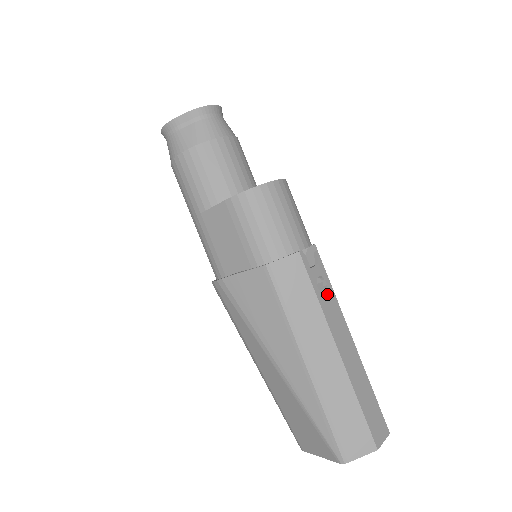
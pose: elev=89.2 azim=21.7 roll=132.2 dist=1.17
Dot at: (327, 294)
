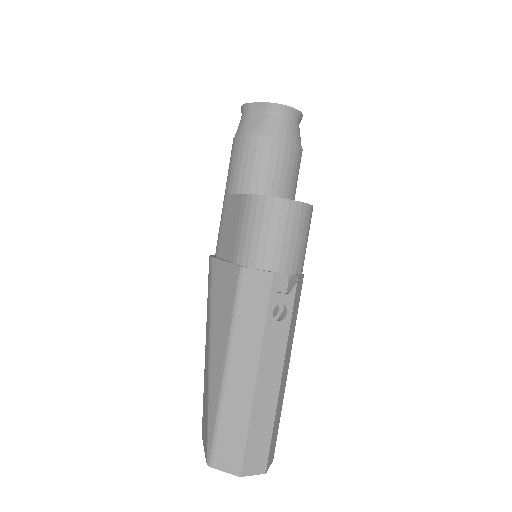
Dot at: (280, 323)
